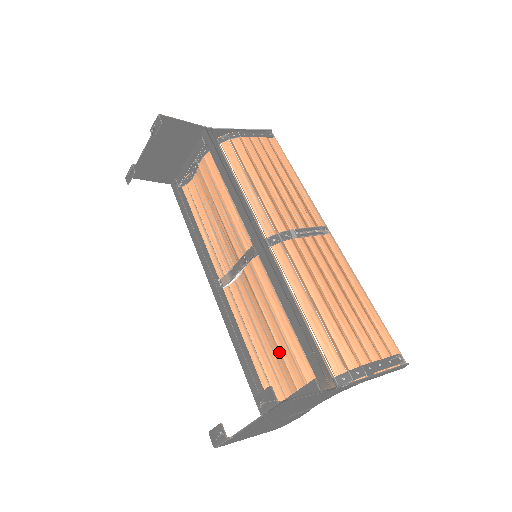
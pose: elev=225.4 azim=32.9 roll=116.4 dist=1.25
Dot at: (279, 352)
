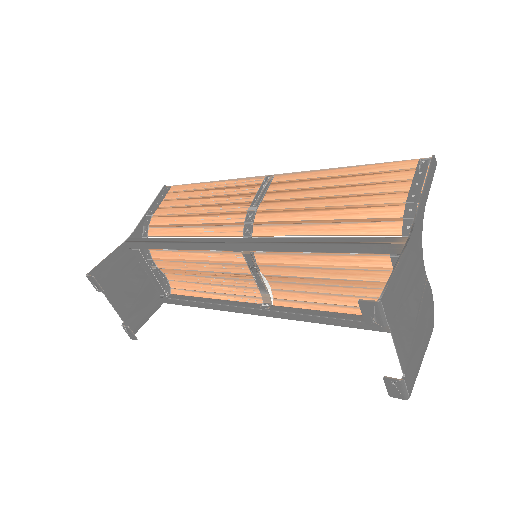
Dot at: (354, 282)
